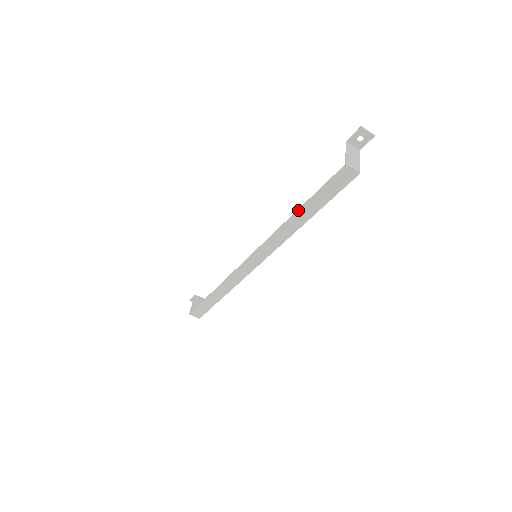
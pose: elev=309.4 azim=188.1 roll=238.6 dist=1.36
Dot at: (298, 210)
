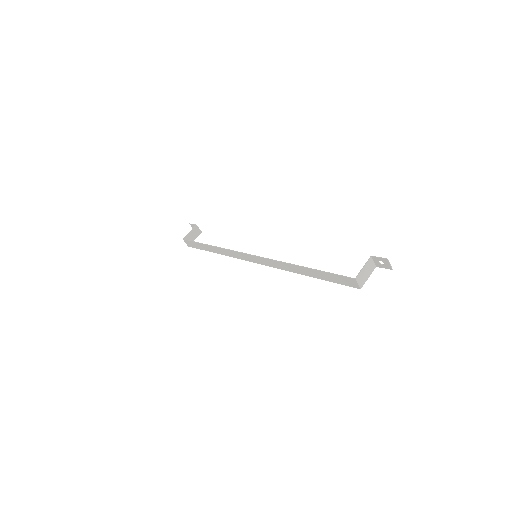
Dot at: (304, 267)
